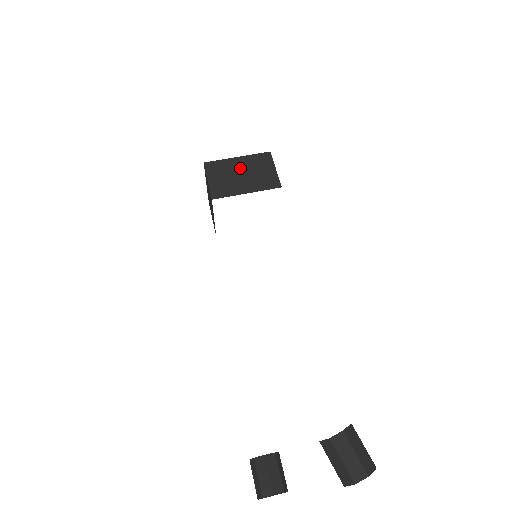
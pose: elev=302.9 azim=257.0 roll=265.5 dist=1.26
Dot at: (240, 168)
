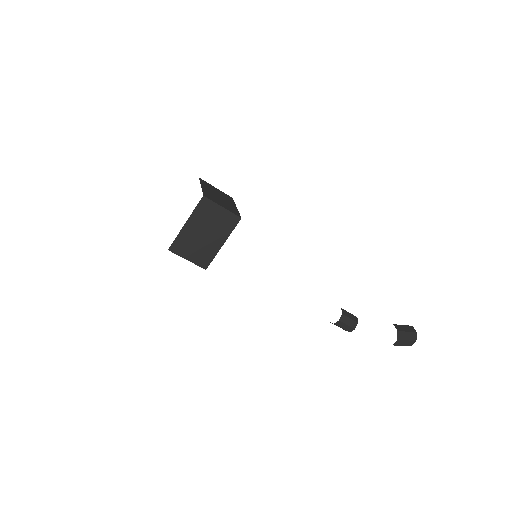
Dot at: (197, 231)
